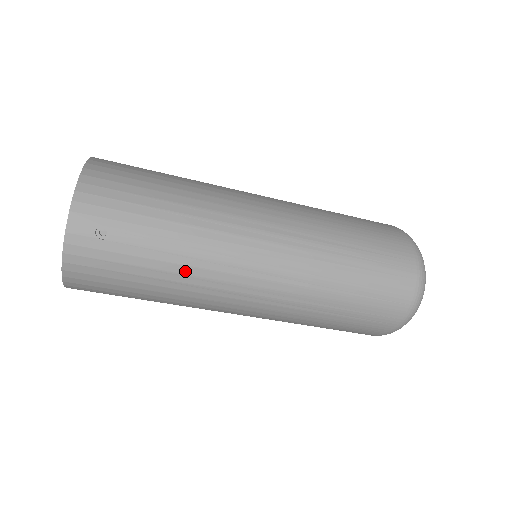
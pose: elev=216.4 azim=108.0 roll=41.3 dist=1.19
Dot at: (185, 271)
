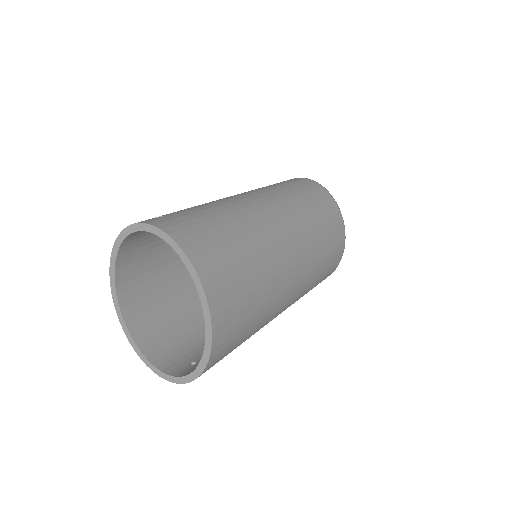
Dot at: occluded
